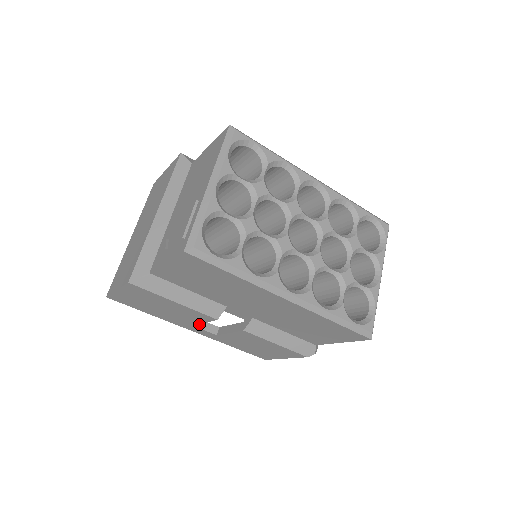
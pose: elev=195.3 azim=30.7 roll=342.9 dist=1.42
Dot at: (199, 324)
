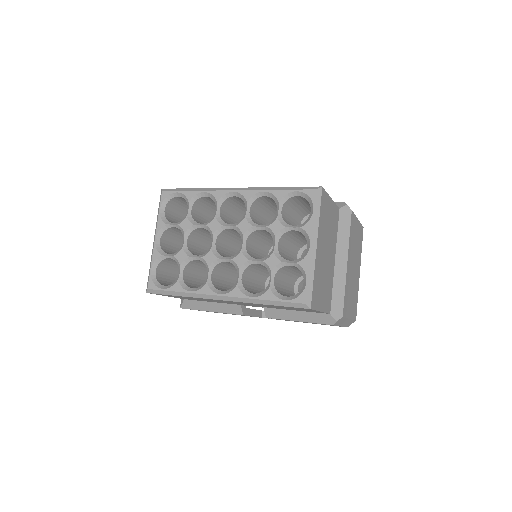
Dot at: occluded
